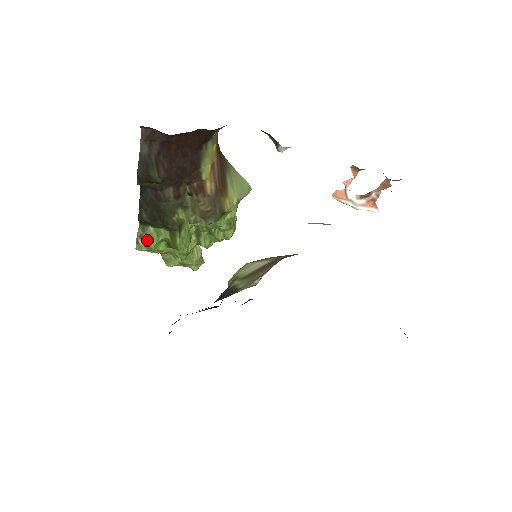
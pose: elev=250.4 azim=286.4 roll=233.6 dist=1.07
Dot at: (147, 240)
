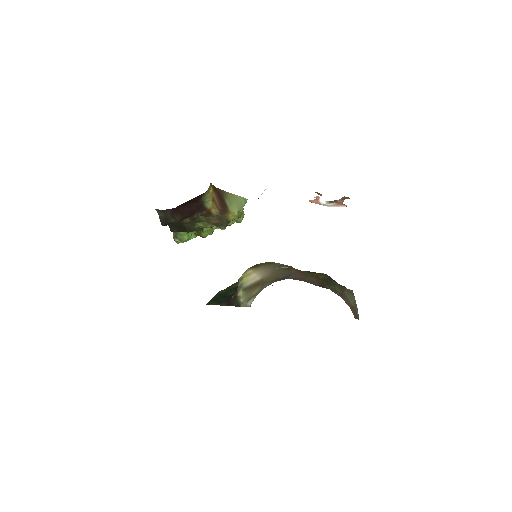
Dot at: (181, 238)
